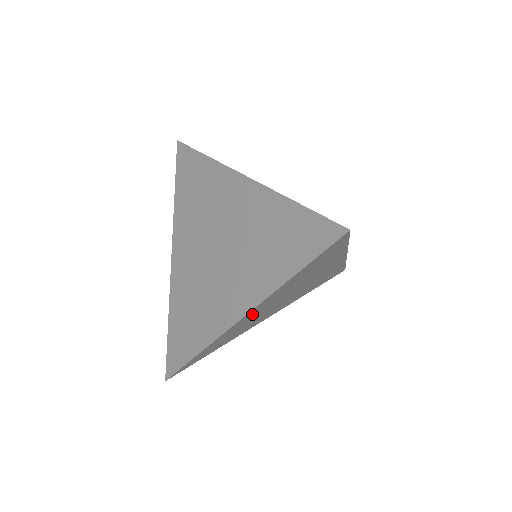
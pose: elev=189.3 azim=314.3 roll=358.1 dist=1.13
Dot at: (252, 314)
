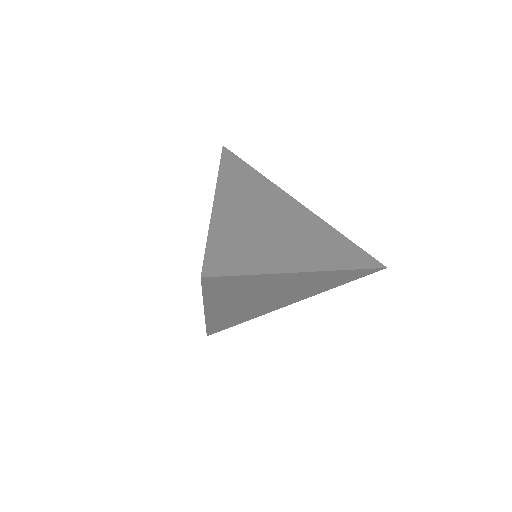
Dot at: (231, 205)
